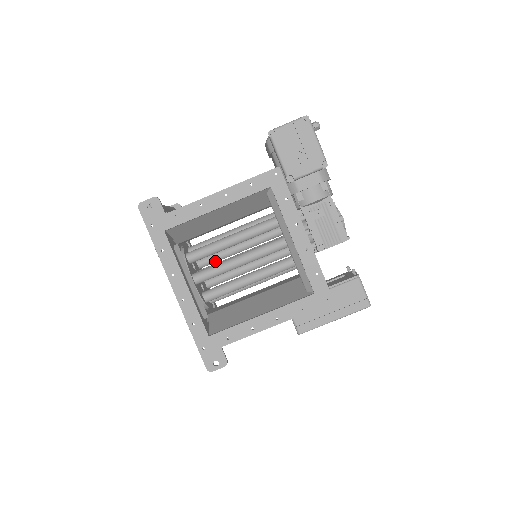
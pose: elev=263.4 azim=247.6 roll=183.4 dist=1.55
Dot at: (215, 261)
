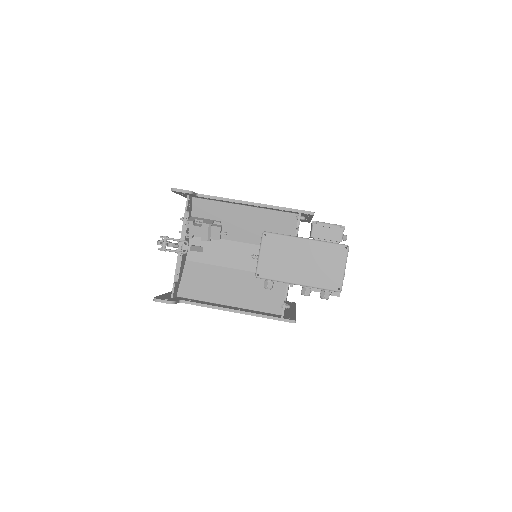
Dot at: occluded
